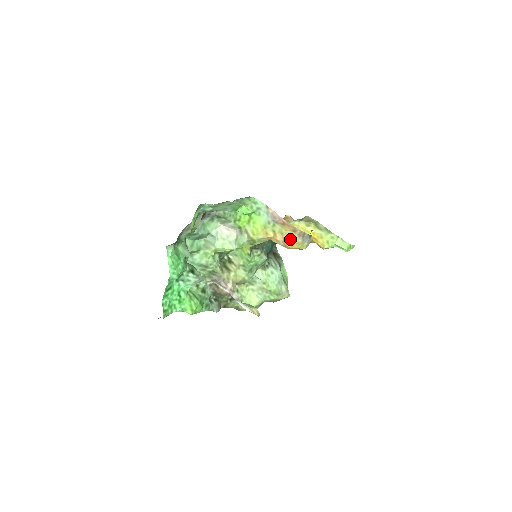
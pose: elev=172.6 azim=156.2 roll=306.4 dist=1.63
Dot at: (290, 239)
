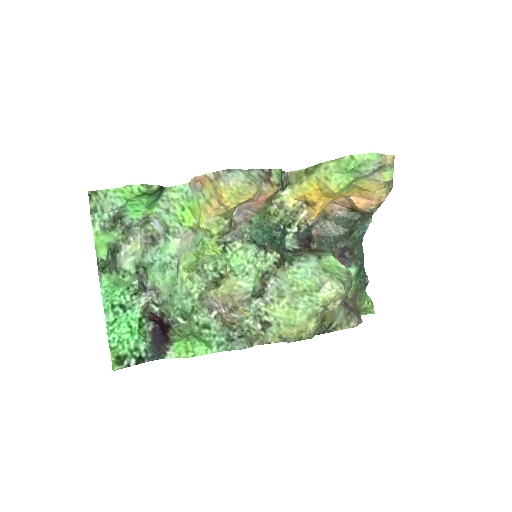
Dot at: (217, 193)
